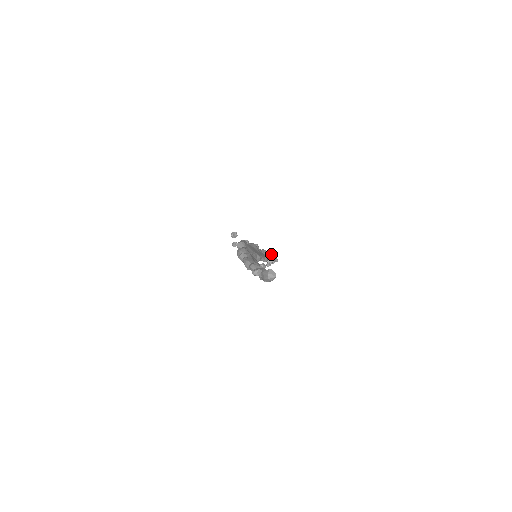
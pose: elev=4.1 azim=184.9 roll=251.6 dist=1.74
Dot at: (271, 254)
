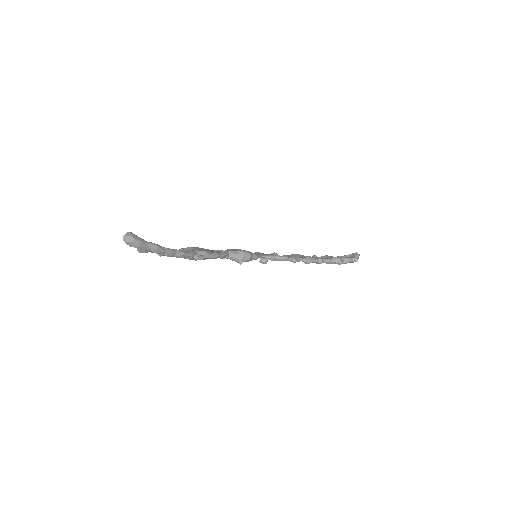
Dot at: (344, 257)
